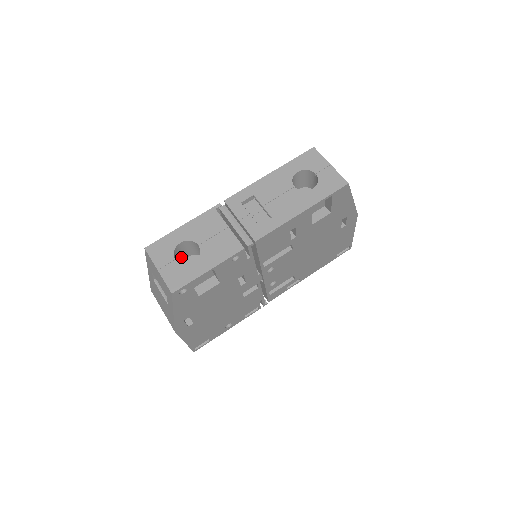
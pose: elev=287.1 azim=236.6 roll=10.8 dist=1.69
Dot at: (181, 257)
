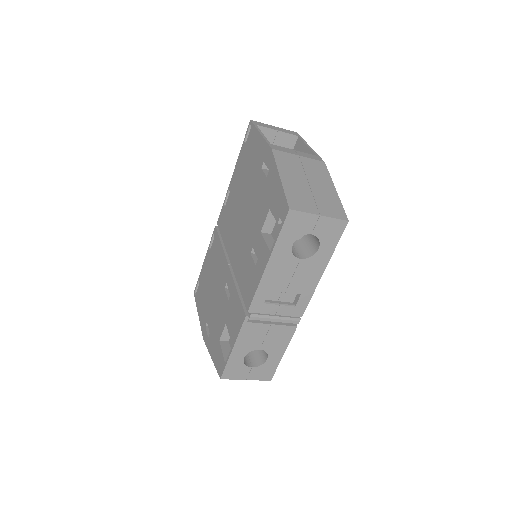
Dot at: occluded
